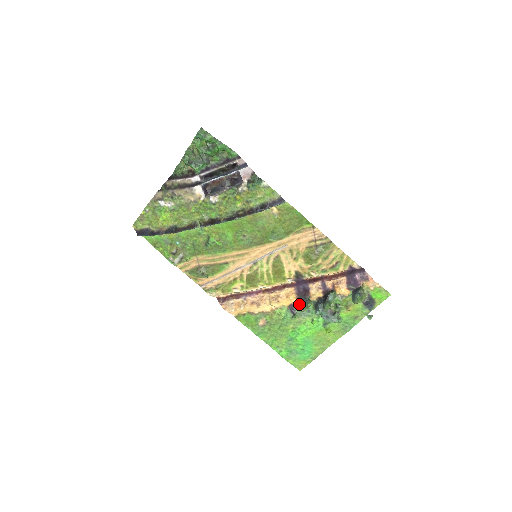
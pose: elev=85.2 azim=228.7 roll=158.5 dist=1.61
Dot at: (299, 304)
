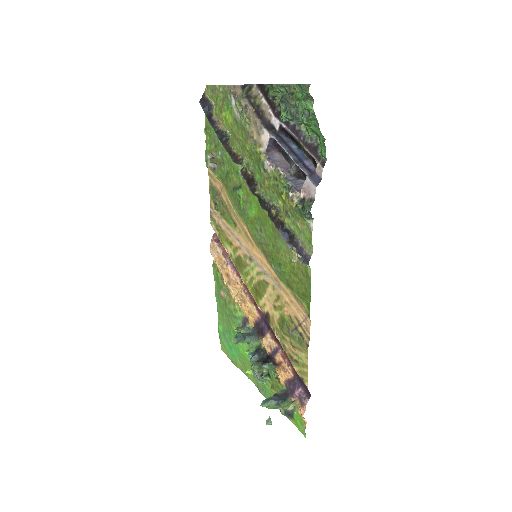
Dot at: (241, 334)
